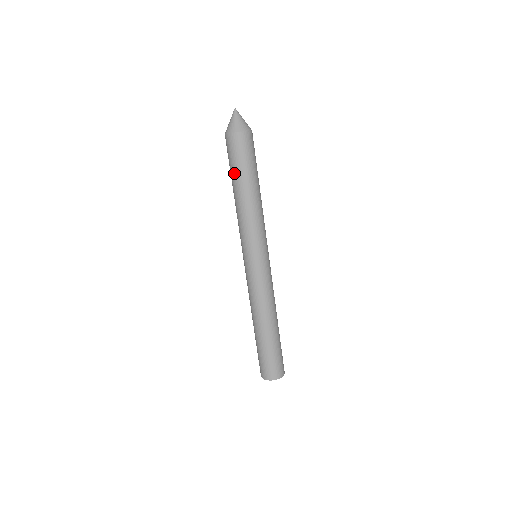
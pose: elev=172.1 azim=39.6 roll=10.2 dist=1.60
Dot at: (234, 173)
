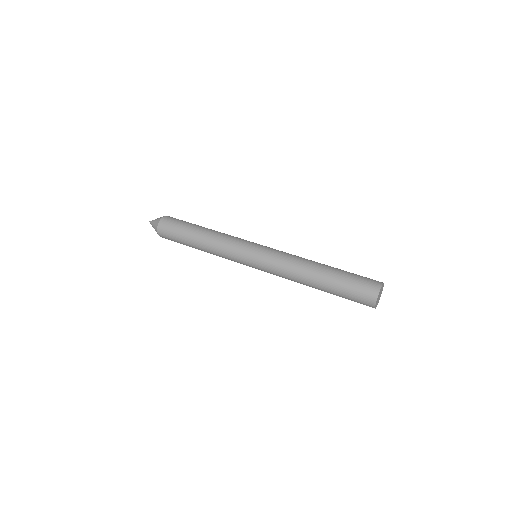
Dot at: (184, 243)
